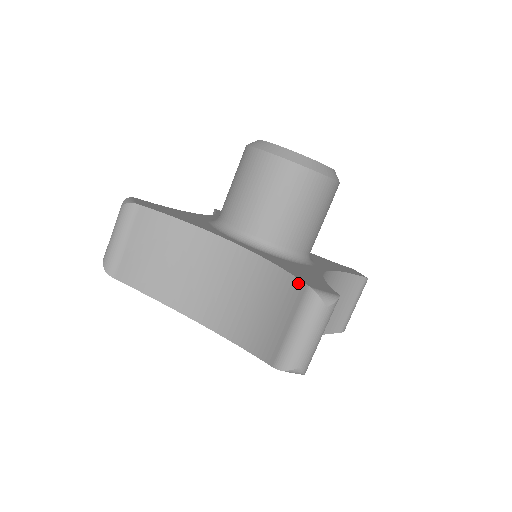
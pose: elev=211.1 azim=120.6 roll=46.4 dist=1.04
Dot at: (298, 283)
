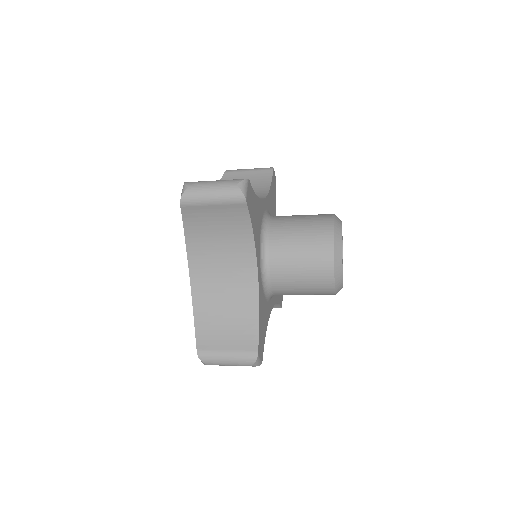
Dot at: (256, 341)
